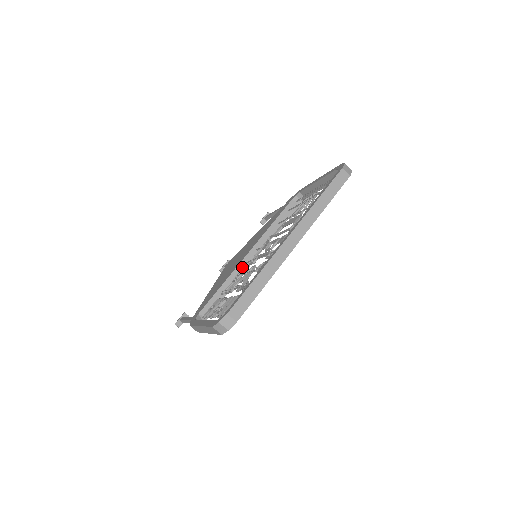
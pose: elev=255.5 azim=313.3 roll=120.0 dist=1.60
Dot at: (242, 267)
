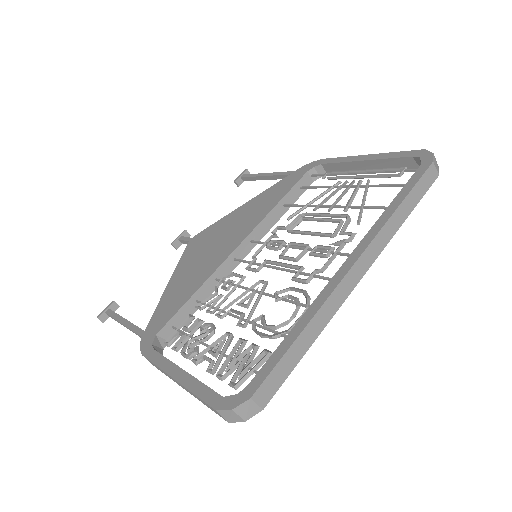
Dot at: (228, 265)
